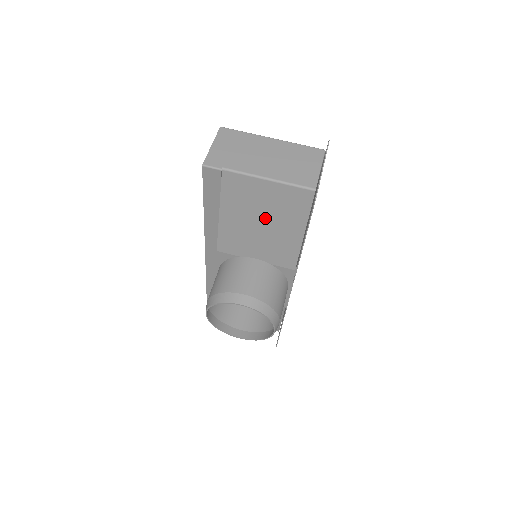
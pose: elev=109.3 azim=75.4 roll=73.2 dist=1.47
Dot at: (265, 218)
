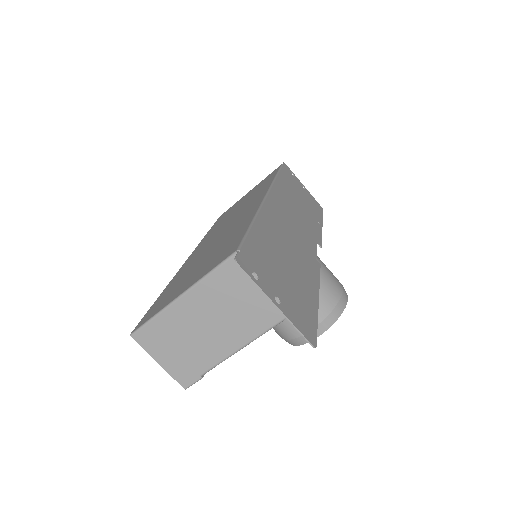
Dot at: occluded
